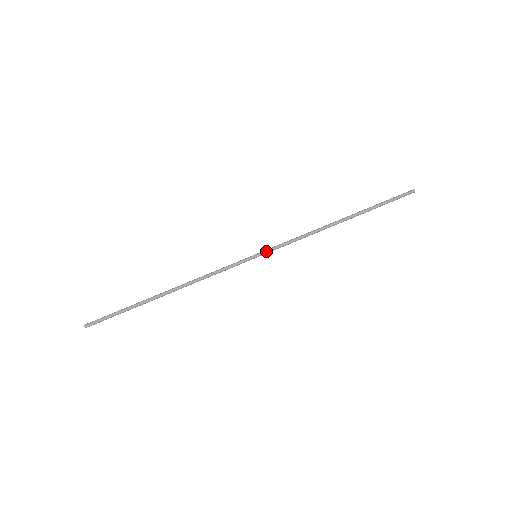
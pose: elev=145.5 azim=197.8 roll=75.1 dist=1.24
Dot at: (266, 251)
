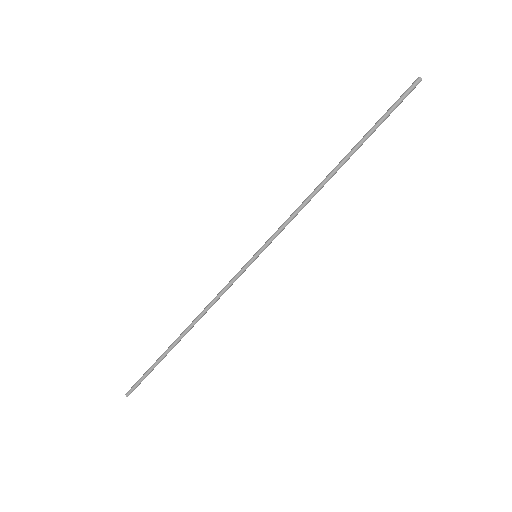
Dot at: (264, 246)
